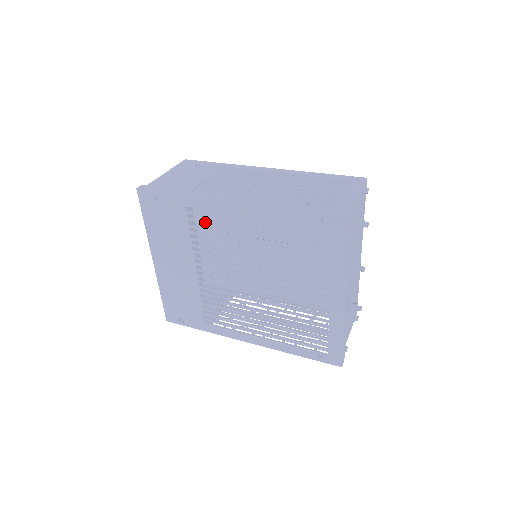
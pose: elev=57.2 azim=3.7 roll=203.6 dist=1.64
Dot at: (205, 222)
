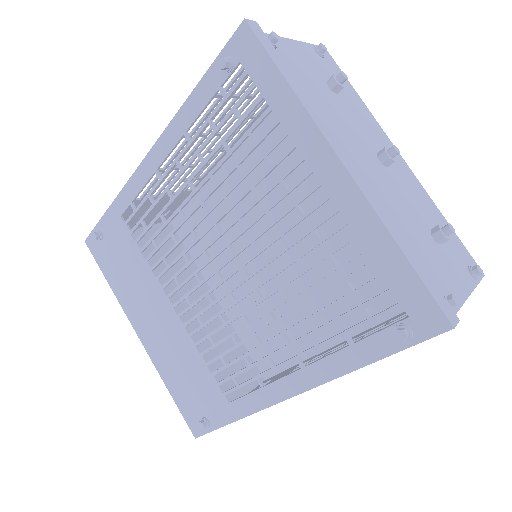
Dot at: (143, 218)
